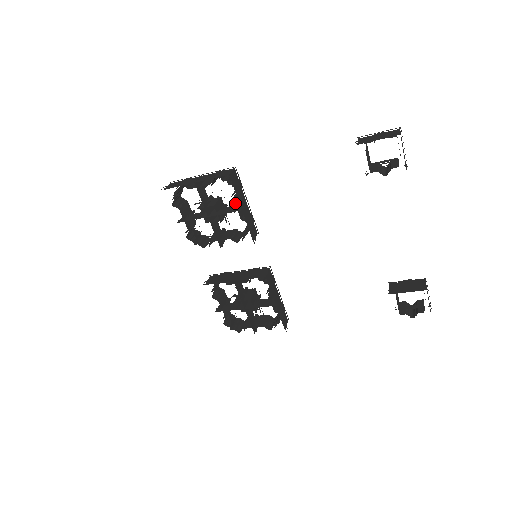
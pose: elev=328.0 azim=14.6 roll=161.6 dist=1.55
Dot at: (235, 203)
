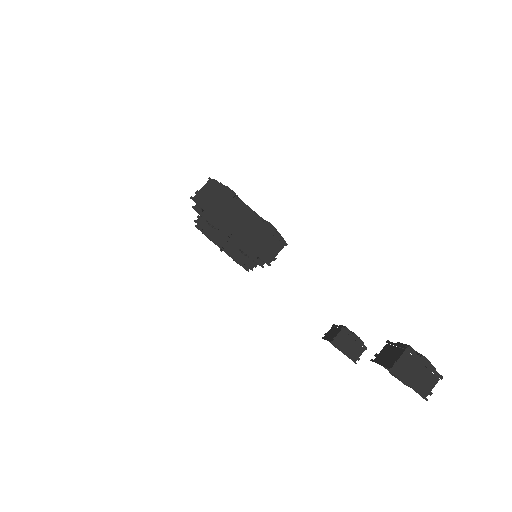
Dot at: occluded
